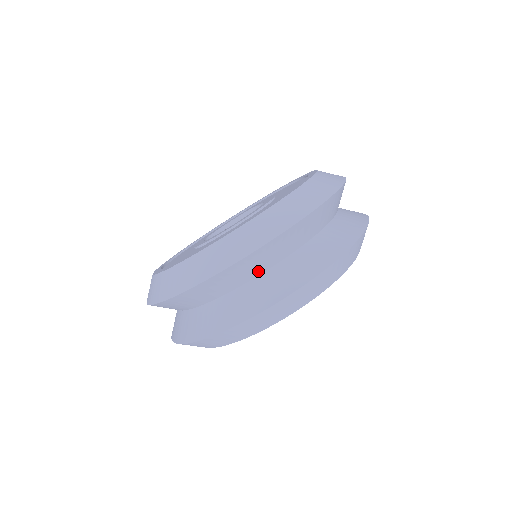
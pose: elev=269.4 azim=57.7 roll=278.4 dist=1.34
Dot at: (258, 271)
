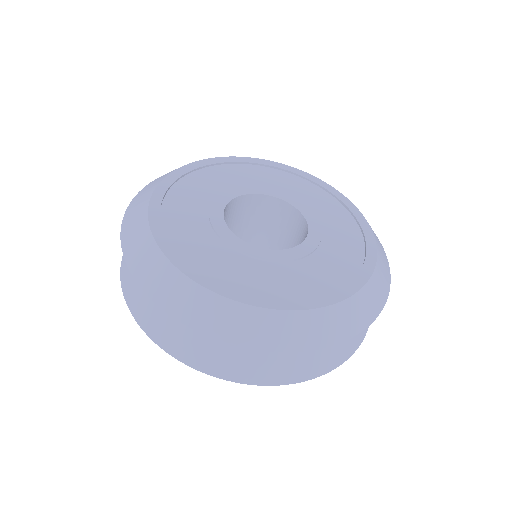
Dot at: occluded
